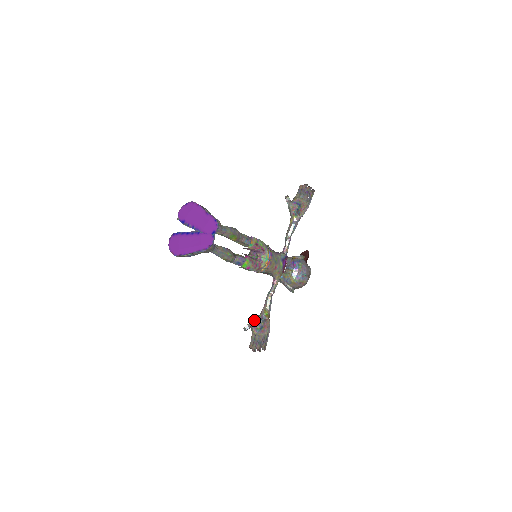
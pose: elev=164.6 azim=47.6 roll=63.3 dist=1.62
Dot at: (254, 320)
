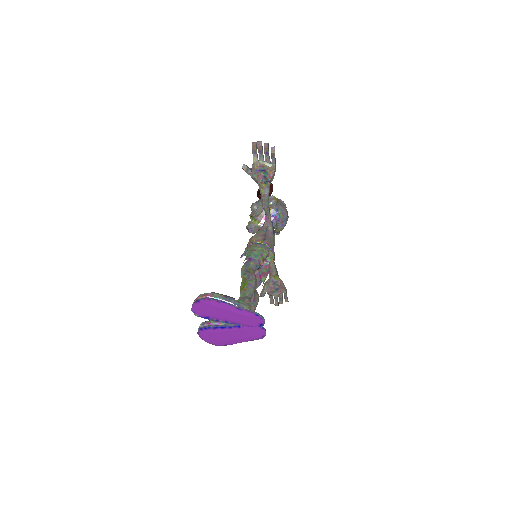
Dot at: (267, 287)
